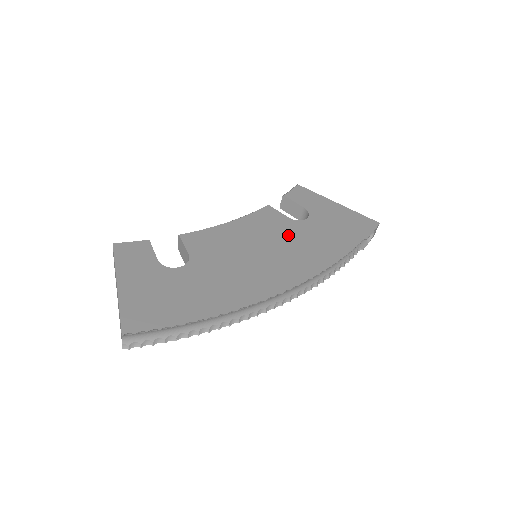
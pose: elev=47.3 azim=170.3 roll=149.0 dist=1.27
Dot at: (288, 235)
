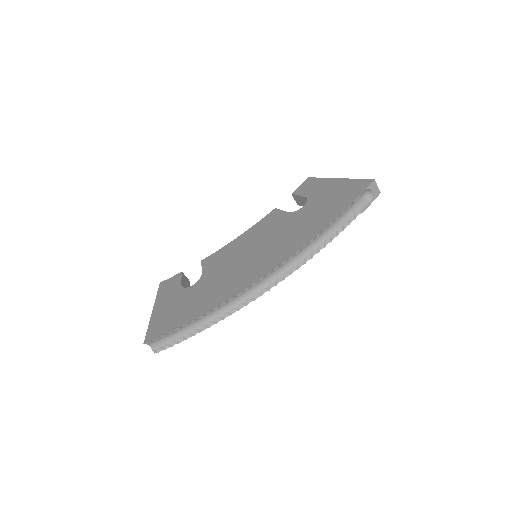
Dot at: (281, 228)
